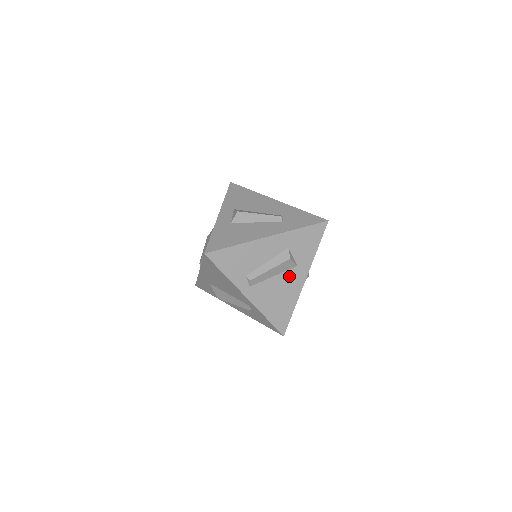
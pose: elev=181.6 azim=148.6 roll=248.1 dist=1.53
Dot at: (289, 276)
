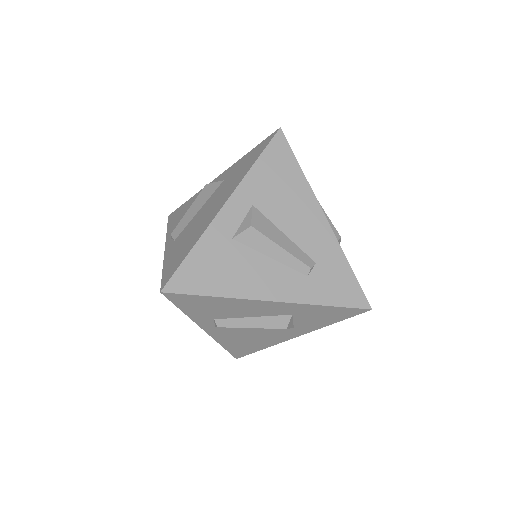
Dot at: (276, 331)
